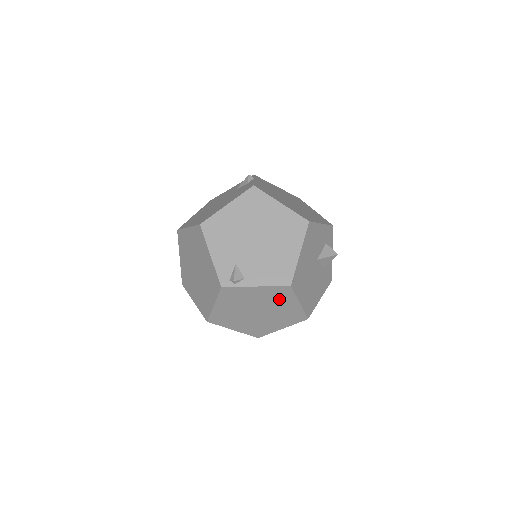
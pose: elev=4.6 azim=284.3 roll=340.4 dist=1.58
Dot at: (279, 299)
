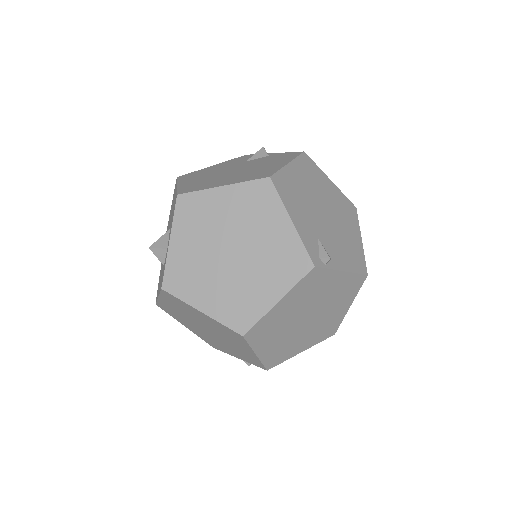
Dot at: (341, 297)
